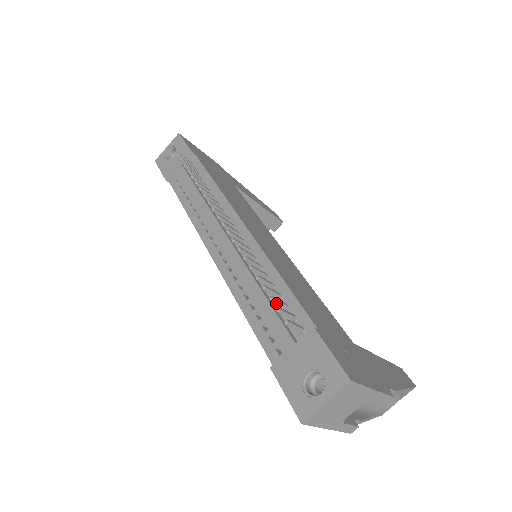
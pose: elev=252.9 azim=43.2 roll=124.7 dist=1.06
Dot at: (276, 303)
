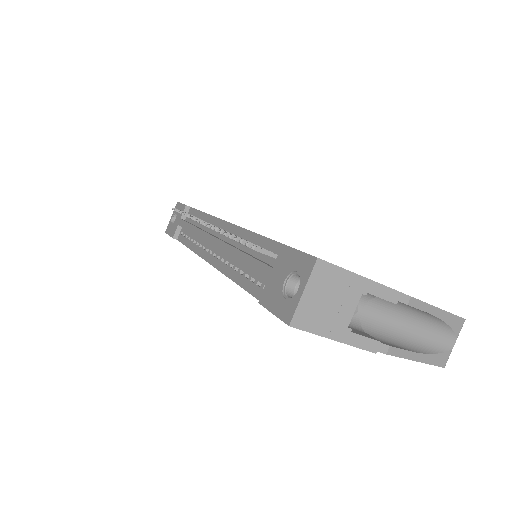
Dot at: occluded
